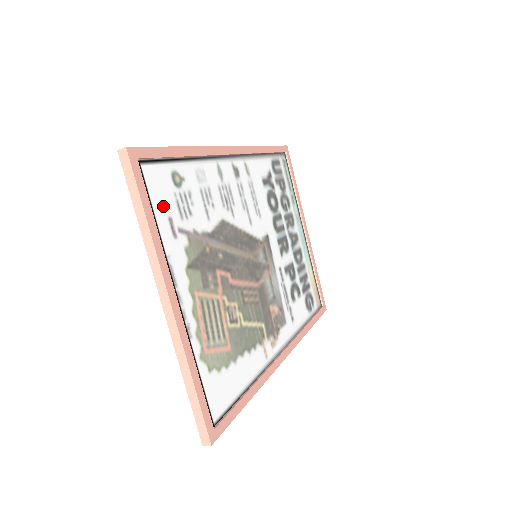
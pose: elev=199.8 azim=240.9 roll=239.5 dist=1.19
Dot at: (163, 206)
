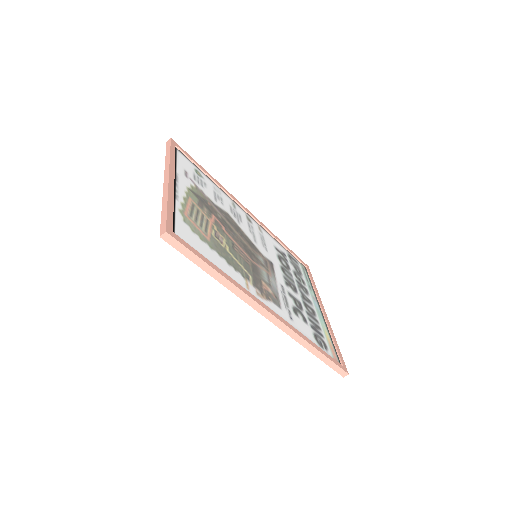
Dot at: (184, 166)
